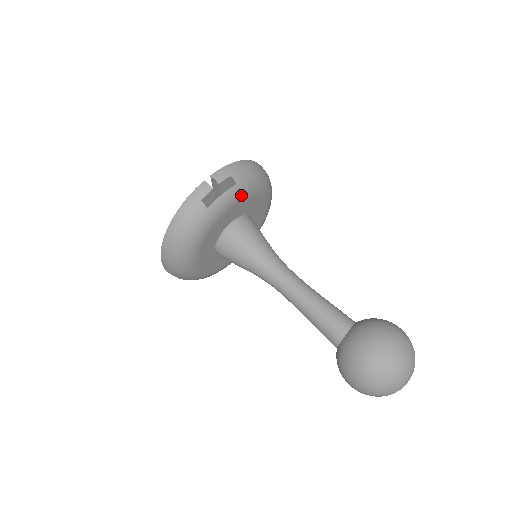
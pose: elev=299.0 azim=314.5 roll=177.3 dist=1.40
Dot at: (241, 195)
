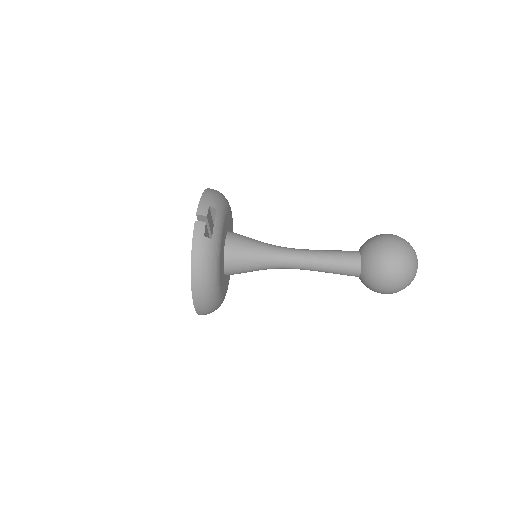
Dot at: (223, 216)
